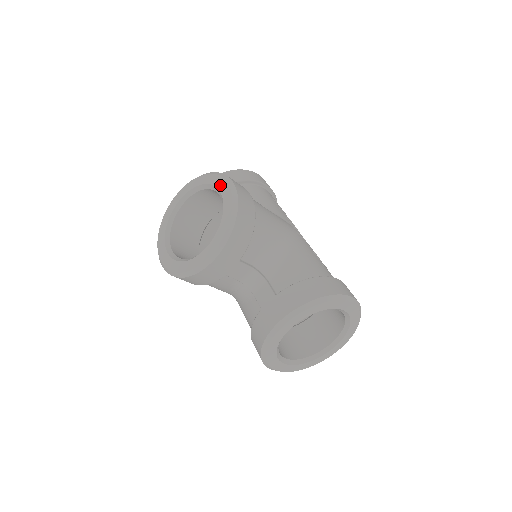
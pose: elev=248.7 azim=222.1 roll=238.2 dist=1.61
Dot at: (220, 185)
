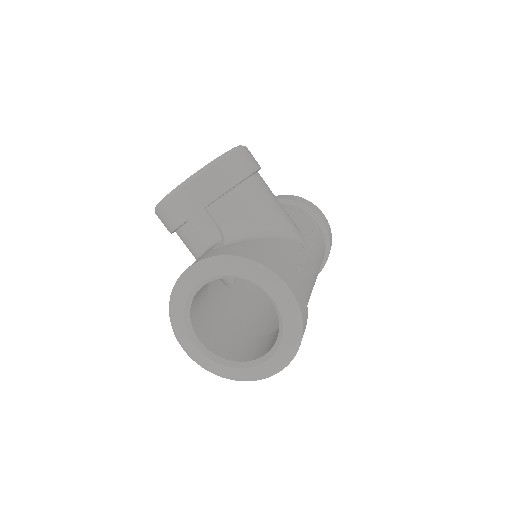
Dot at: occluded
